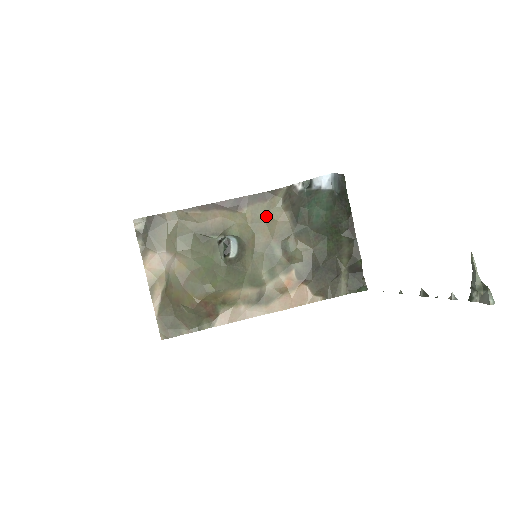
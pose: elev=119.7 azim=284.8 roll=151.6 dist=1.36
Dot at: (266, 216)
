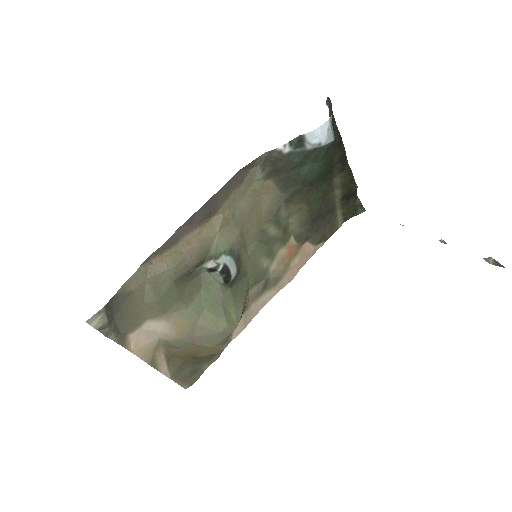
Dot at: (247, 200)
